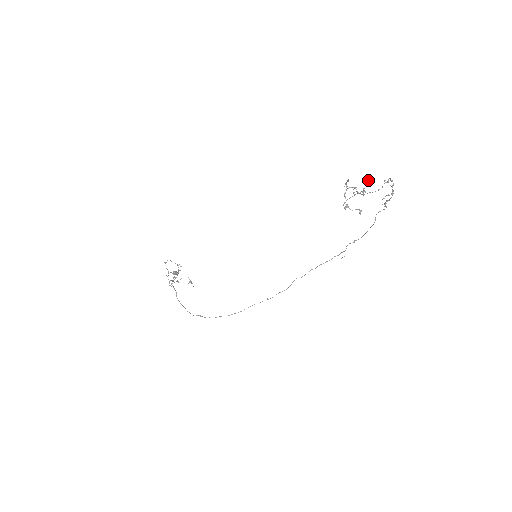
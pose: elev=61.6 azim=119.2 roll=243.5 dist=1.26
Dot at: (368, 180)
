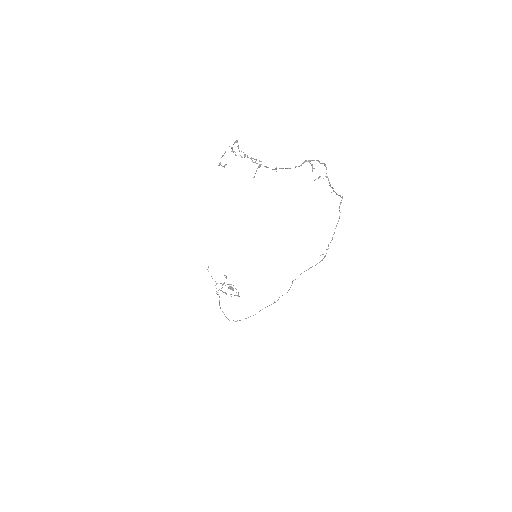
Dot at: (236, 142)
